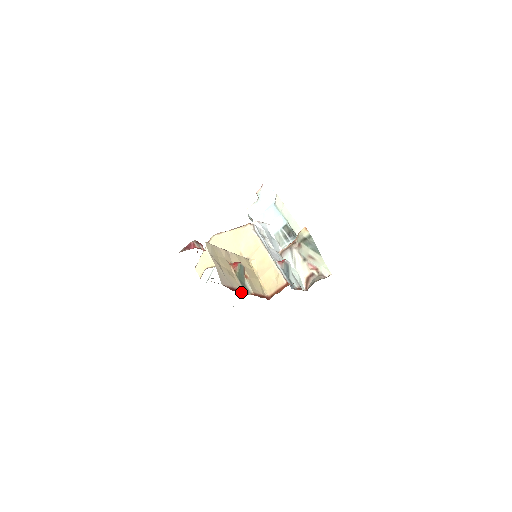
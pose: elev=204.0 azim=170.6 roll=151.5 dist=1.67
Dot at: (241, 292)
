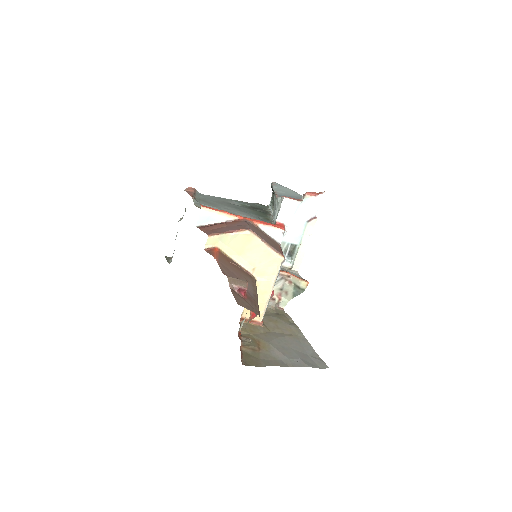
Dot at: (241, 348)
